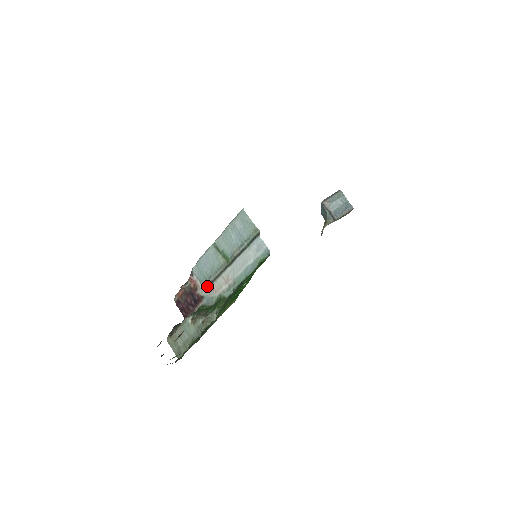
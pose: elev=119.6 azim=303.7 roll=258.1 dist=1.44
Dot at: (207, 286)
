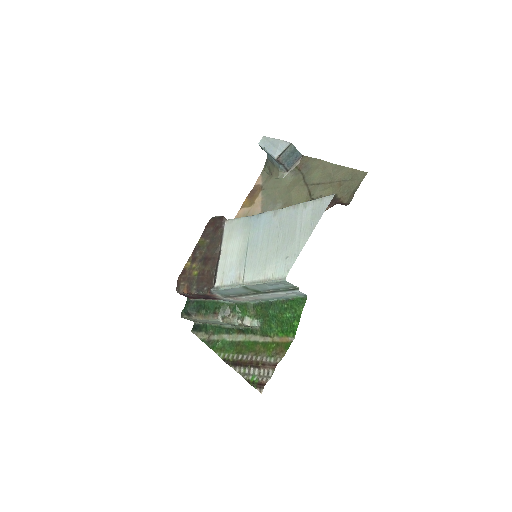
Dot at: (228, 297)
